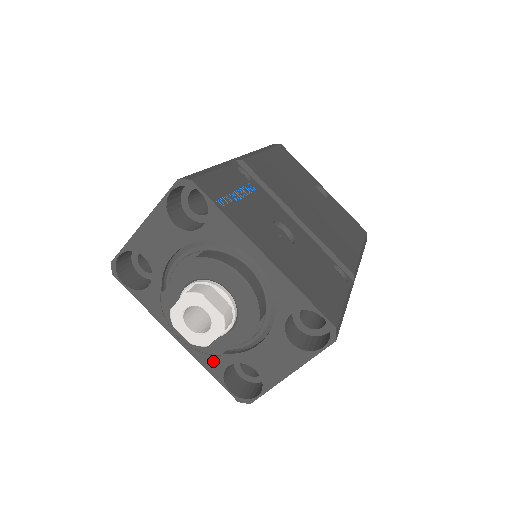
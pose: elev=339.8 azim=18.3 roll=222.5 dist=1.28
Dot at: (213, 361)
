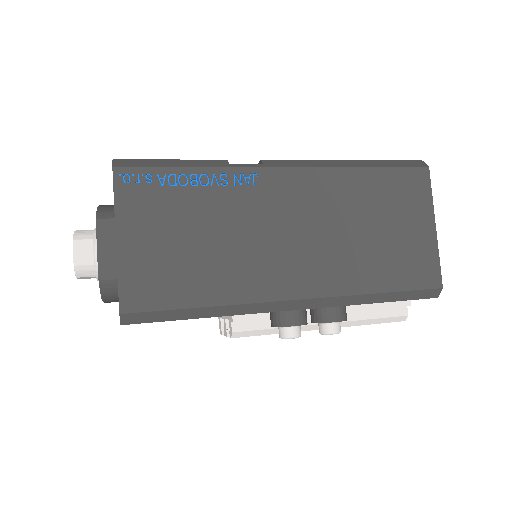
Dot at: occluded
